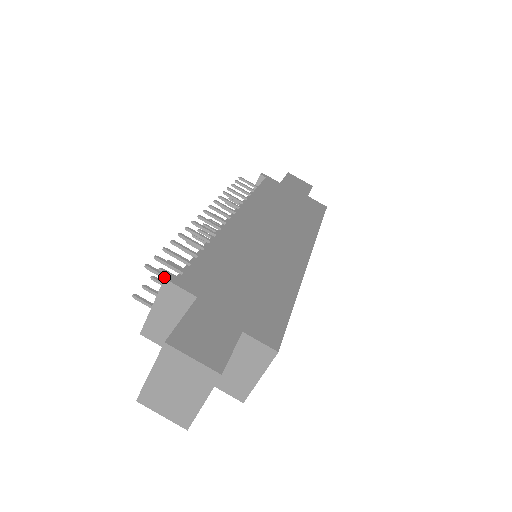
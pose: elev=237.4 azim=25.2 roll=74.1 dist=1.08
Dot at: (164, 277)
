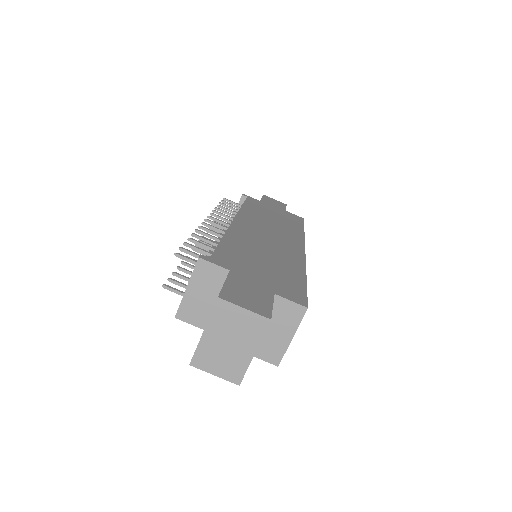
Dot at: (193, 262)
